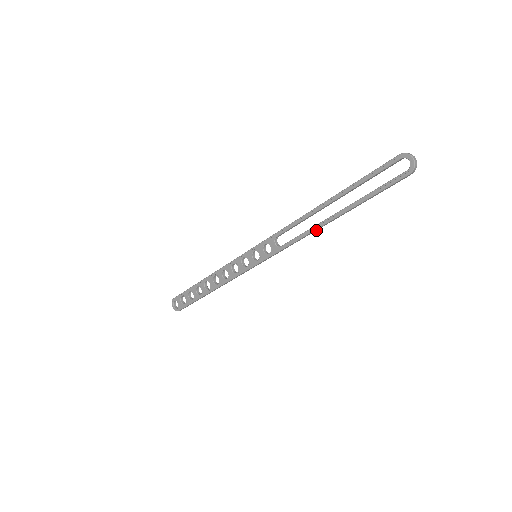
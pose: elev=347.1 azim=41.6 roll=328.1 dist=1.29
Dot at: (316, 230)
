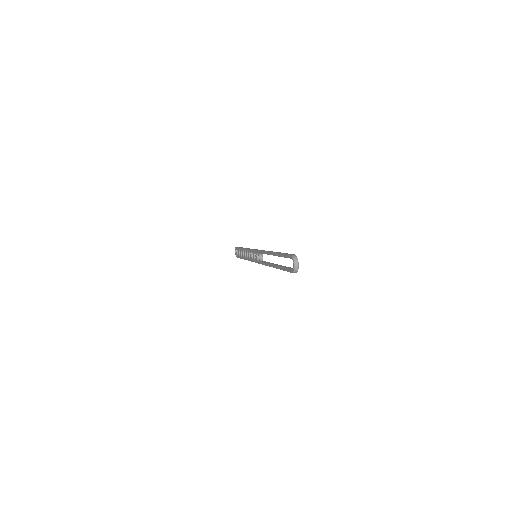
Dot at: occluded
